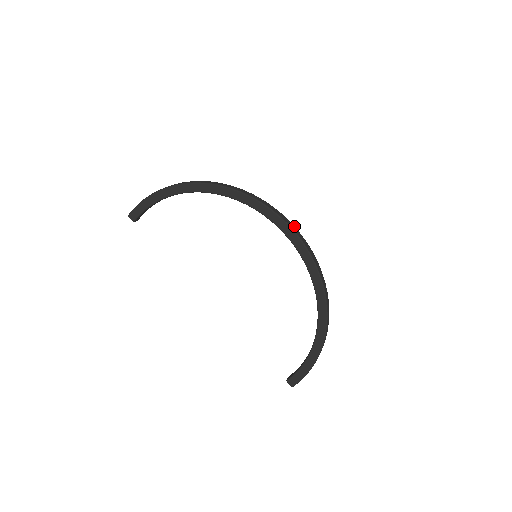
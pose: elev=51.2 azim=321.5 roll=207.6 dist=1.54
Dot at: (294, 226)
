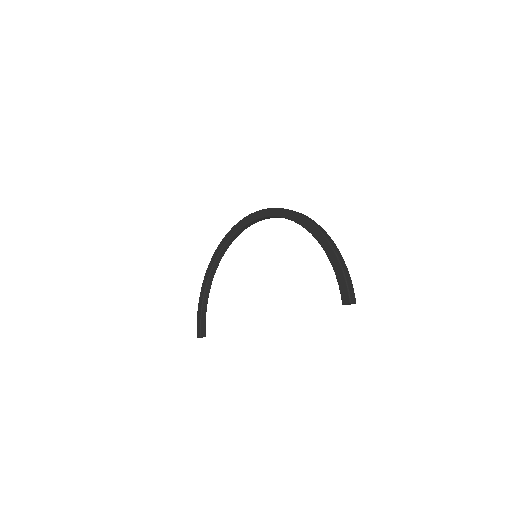
Dot at: occluded
